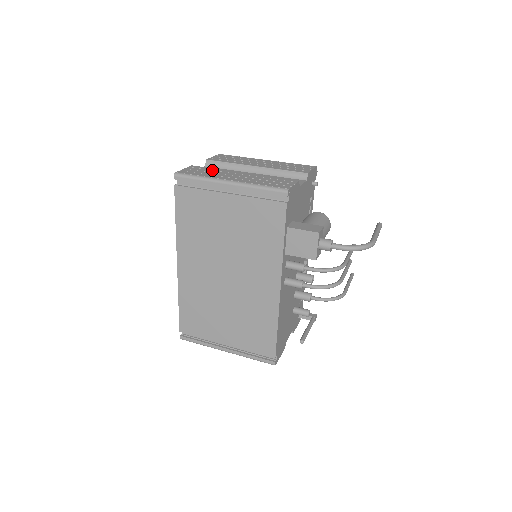
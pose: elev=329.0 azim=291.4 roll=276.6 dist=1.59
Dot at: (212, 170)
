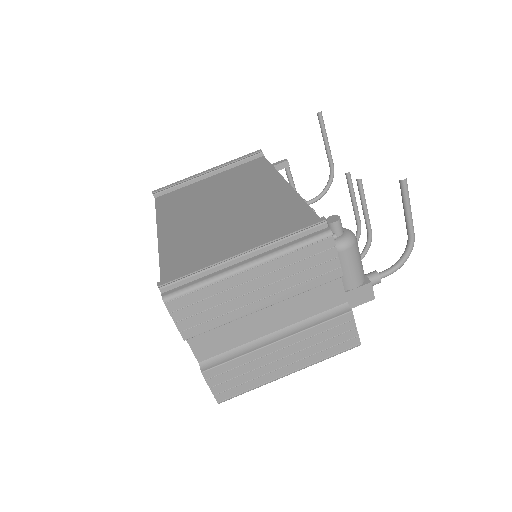
Dot at: (241, 367)
